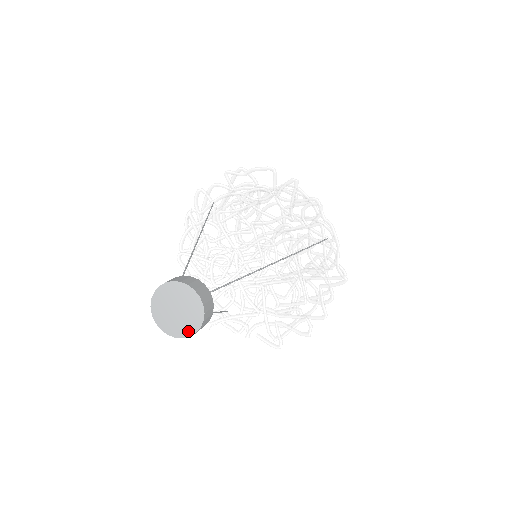
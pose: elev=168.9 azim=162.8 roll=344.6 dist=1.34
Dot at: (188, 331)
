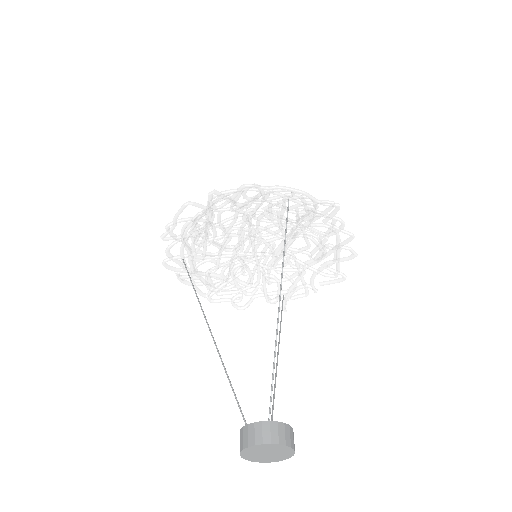
Dot at: (289, 454)
